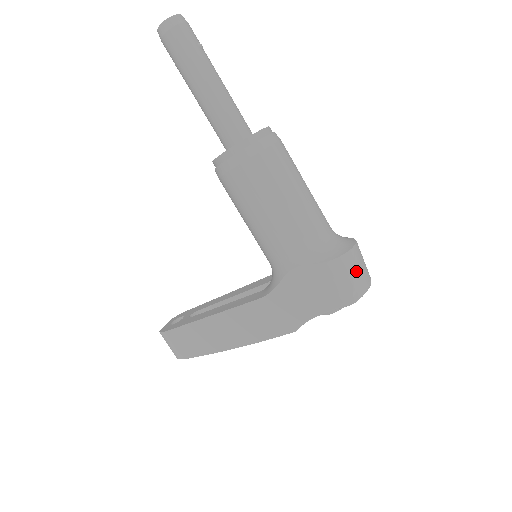
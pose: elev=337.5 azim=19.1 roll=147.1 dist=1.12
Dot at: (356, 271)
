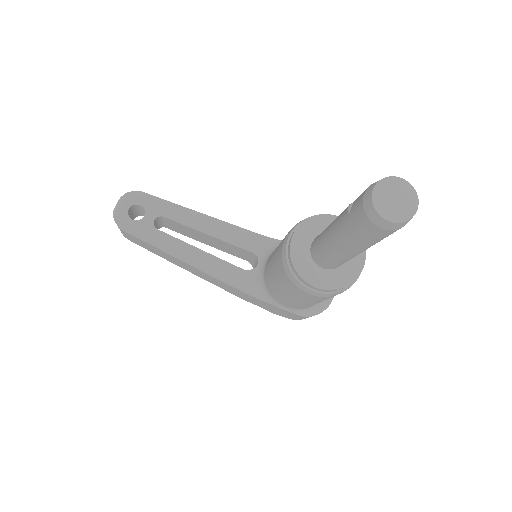
Dot at: occluded
